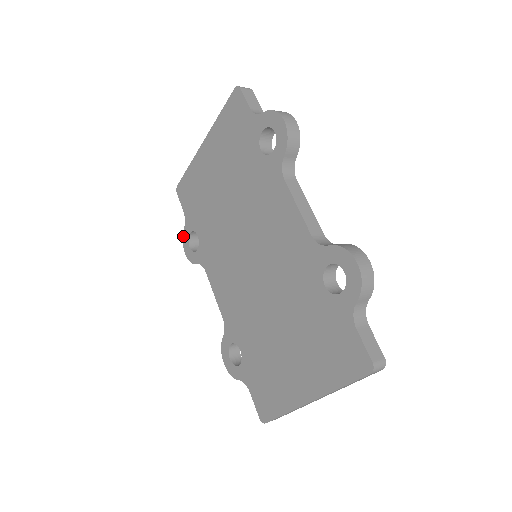
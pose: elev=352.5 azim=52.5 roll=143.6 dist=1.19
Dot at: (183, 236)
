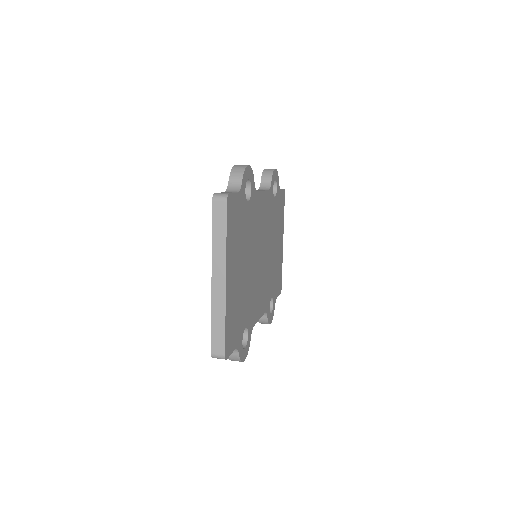
Dot at: occluded
